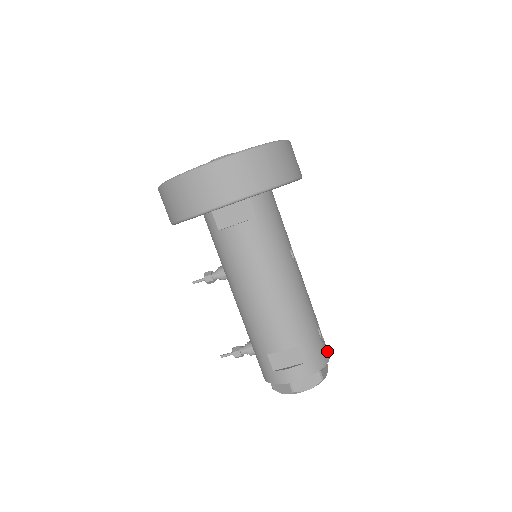
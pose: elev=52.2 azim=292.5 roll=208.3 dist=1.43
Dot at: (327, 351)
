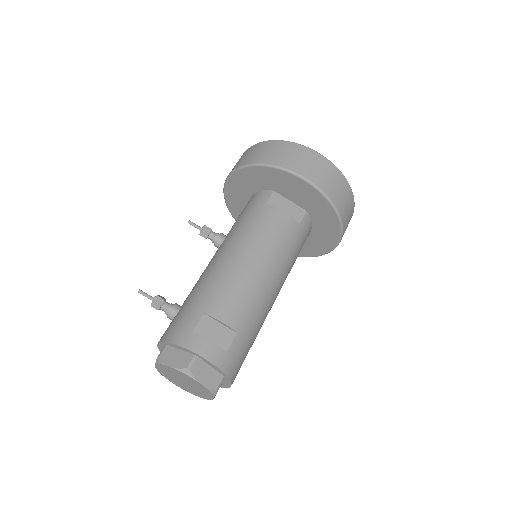
Dot at: occluded
